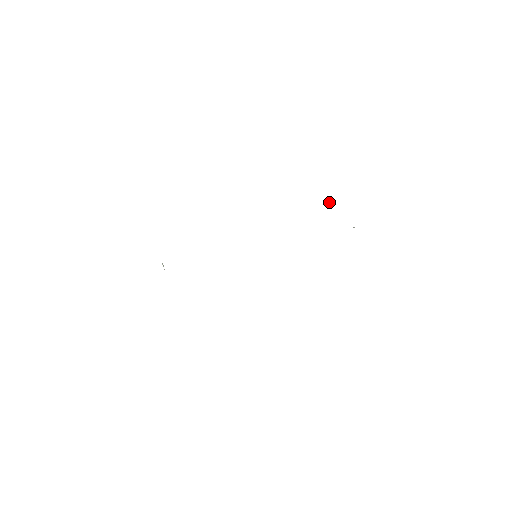
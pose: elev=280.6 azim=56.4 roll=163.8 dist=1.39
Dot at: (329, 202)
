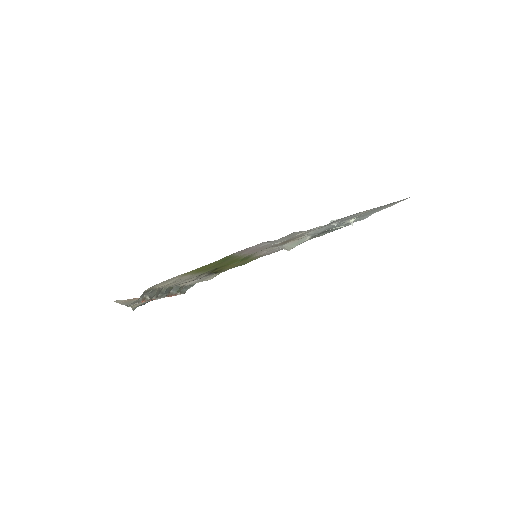
Dot at: occluded
